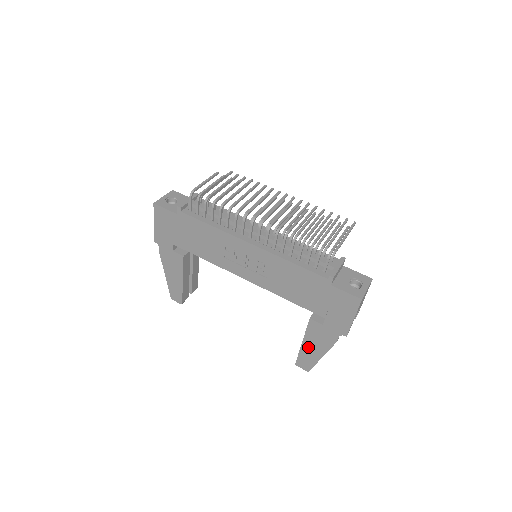
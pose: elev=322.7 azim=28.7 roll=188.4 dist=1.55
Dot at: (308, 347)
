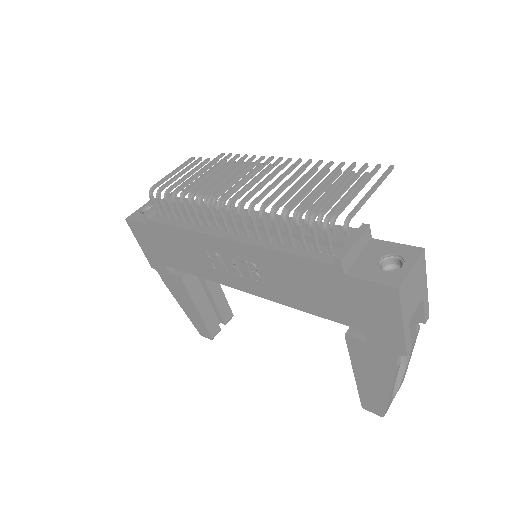
Dot at: (364, 380)
